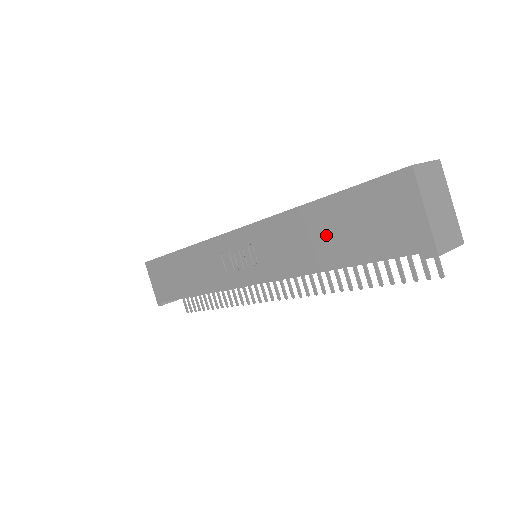
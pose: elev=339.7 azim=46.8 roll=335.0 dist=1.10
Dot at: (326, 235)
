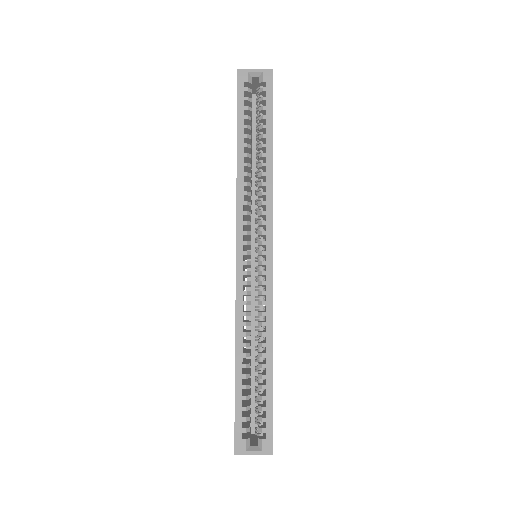
Dot at: occluded
